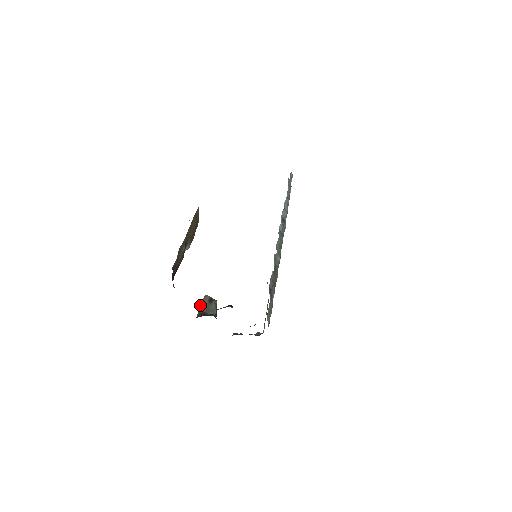
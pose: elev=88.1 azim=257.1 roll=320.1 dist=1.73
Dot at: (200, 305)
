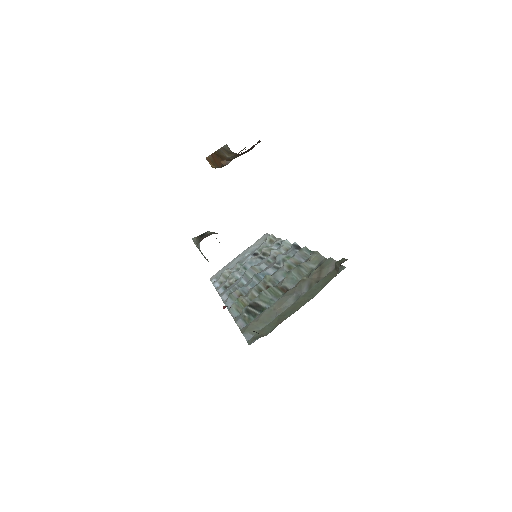
Dot at: (208, 231)
